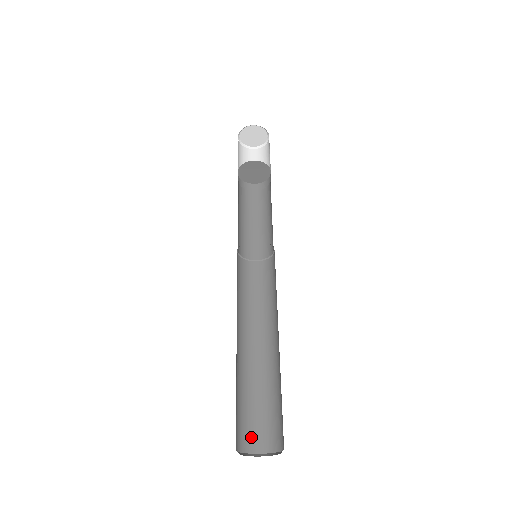
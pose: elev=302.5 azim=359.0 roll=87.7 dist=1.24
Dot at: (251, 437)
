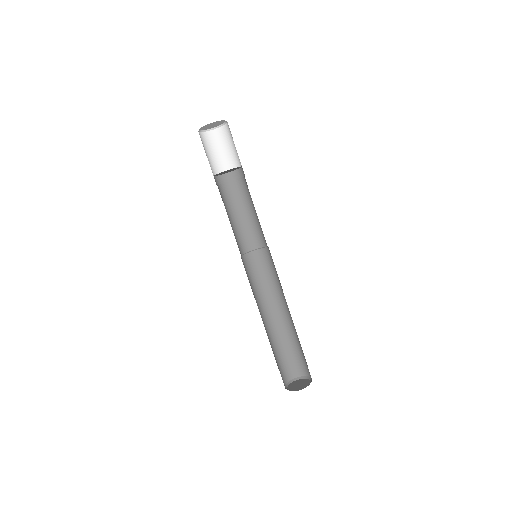
Dot at: (298, 368)
